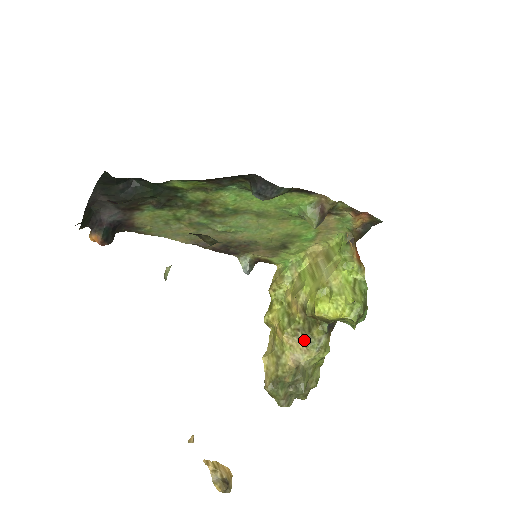
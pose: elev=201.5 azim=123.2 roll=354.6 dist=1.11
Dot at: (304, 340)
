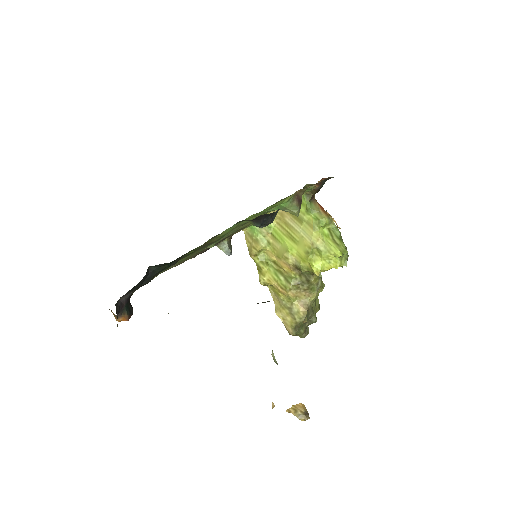
Dot at: (306, 289)
